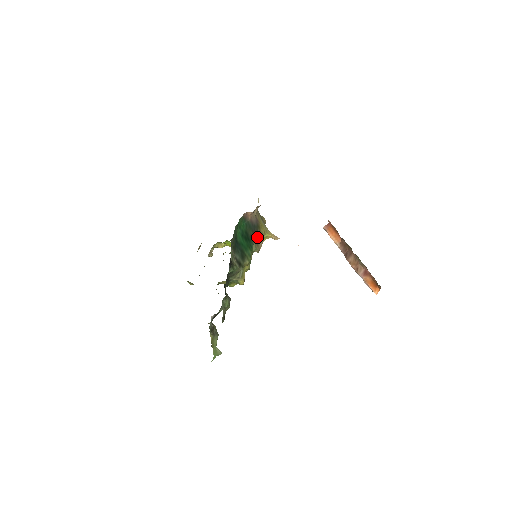
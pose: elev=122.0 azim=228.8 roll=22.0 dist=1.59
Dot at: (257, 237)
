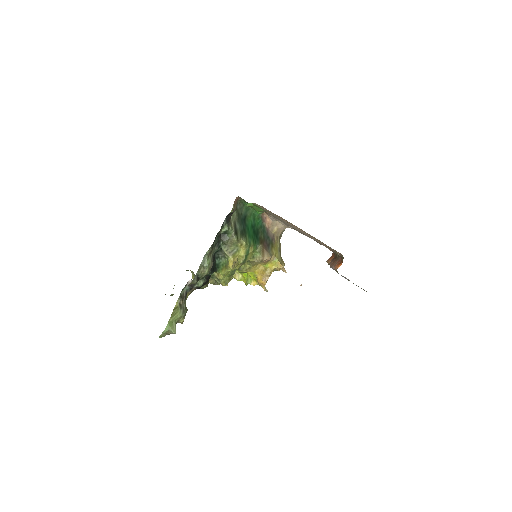
Dot at: (266, 248)
